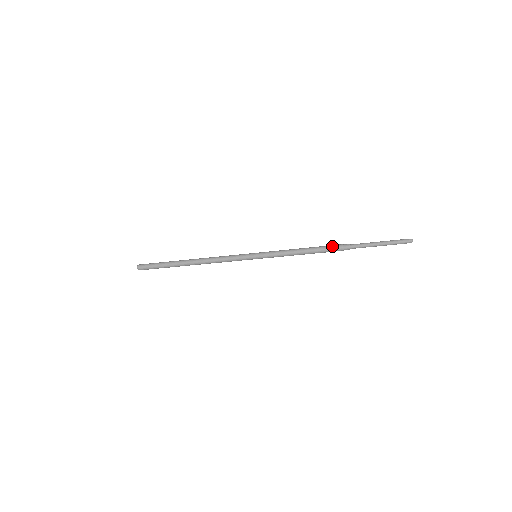
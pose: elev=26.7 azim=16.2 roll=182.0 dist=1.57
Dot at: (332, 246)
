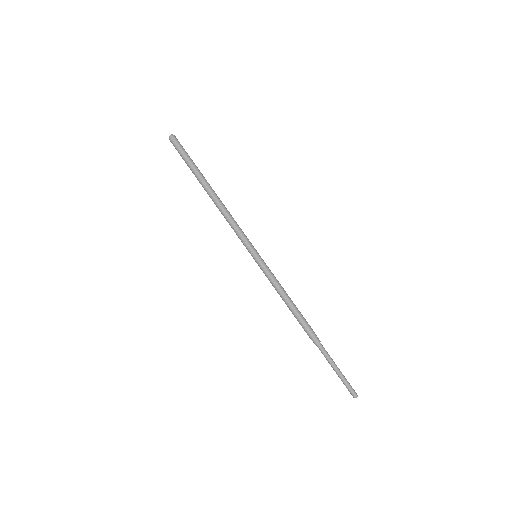
Dot at: occluded
